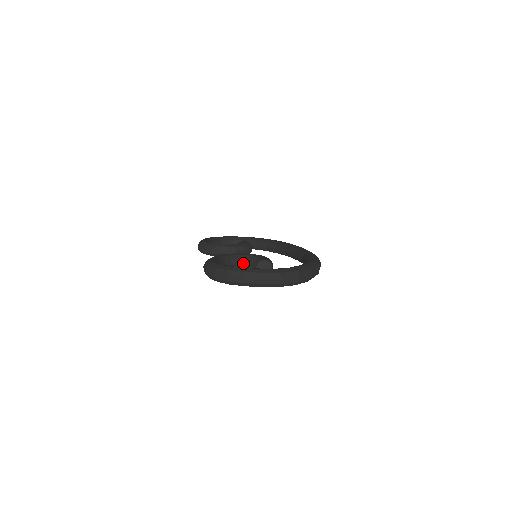
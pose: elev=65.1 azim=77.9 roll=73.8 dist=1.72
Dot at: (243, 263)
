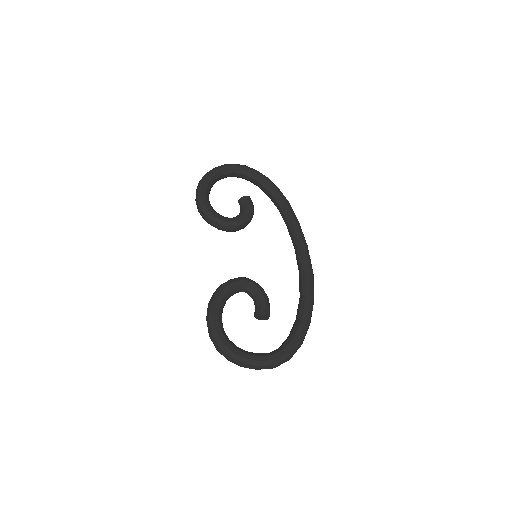
Dot at: occluded
